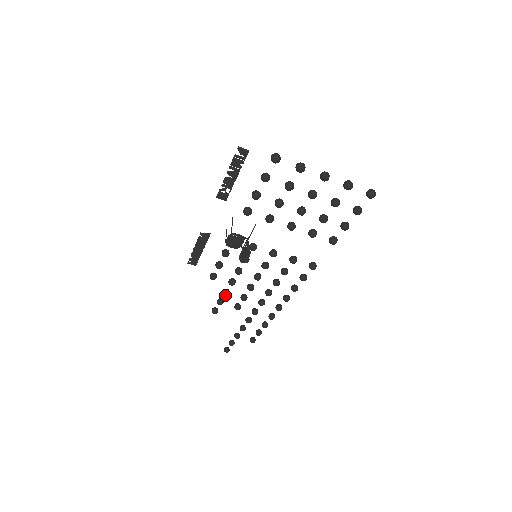
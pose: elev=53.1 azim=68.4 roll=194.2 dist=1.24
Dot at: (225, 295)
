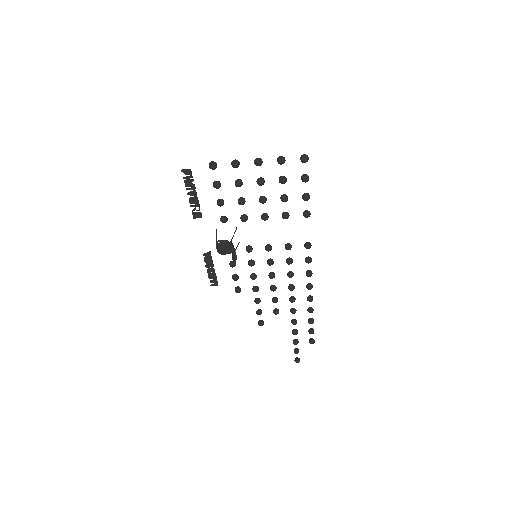
Dot at: occluded
